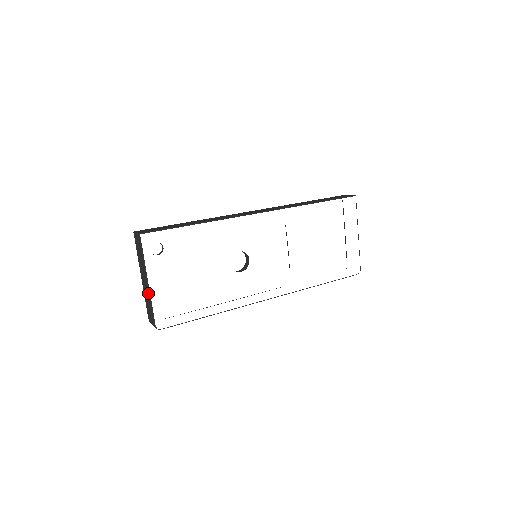
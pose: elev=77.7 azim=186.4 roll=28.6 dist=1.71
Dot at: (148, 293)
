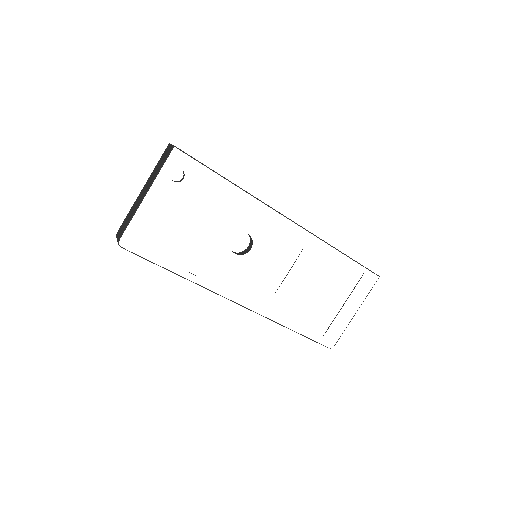
Dot at: (138, 205)
